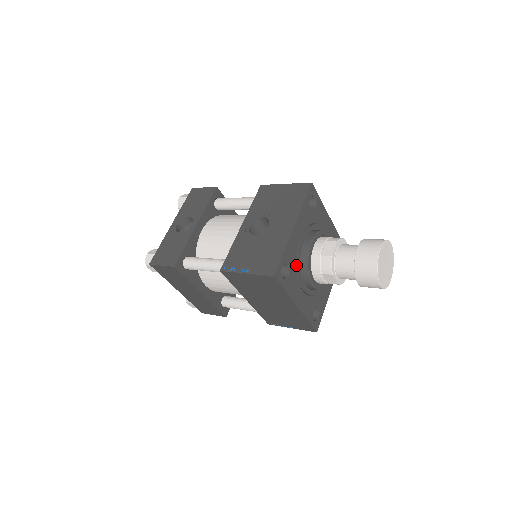
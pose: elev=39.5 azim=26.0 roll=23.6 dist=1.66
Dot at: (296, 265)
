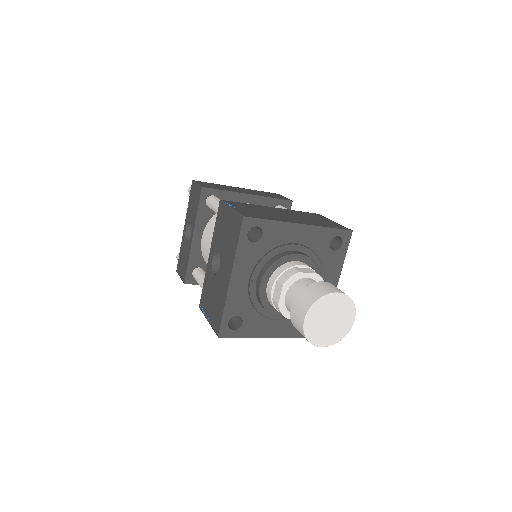
Dot at: (253, 307)
